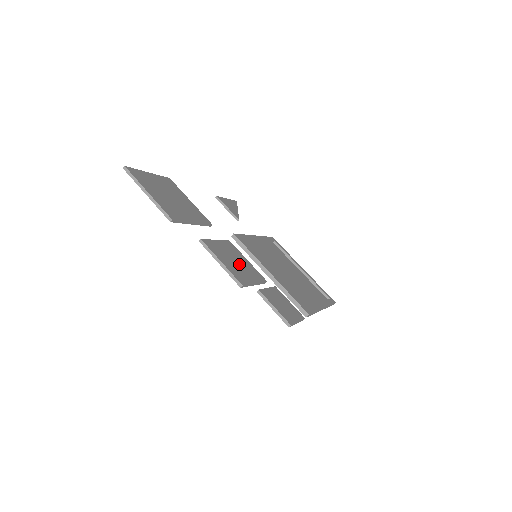
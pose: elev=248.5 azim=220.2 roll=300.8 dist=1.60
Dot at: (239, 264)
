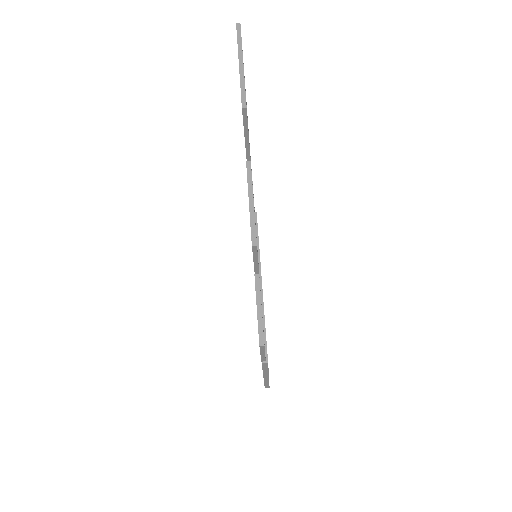
Dot at: occluded
